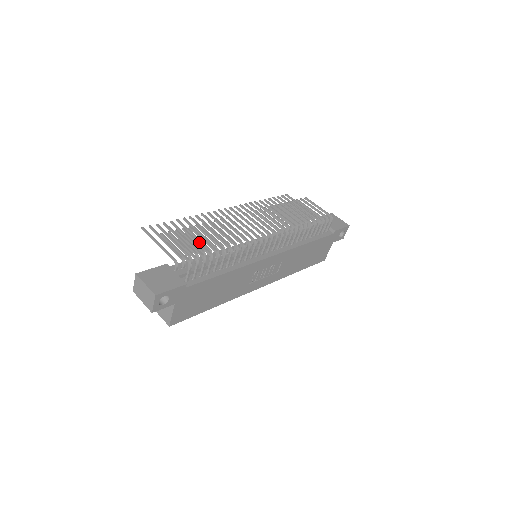
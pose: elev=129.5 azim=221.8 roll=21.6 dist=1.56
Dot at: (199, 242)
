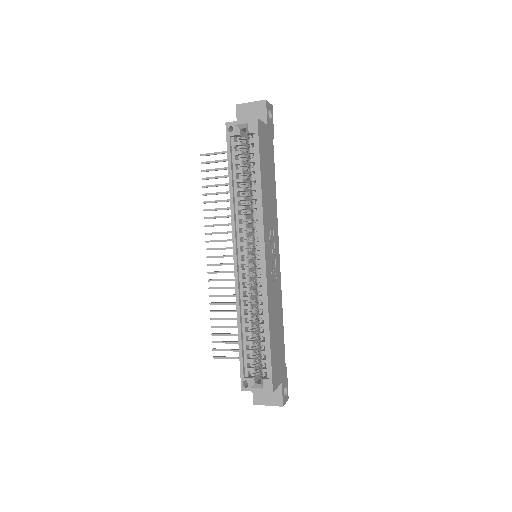
Dot at: occluded
